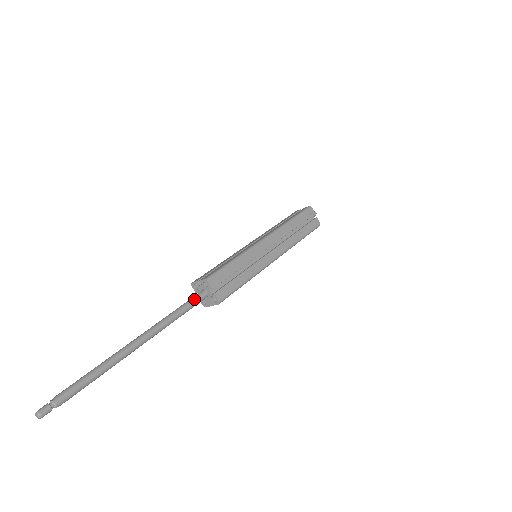
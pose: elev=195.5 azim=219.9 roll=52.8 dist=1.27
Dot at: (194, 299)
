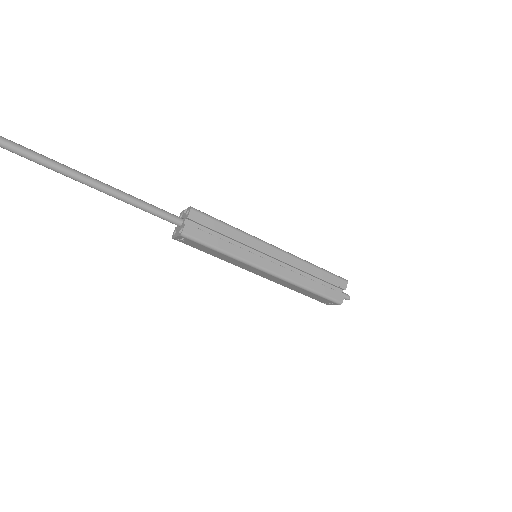
Dot at: (167, 212)
